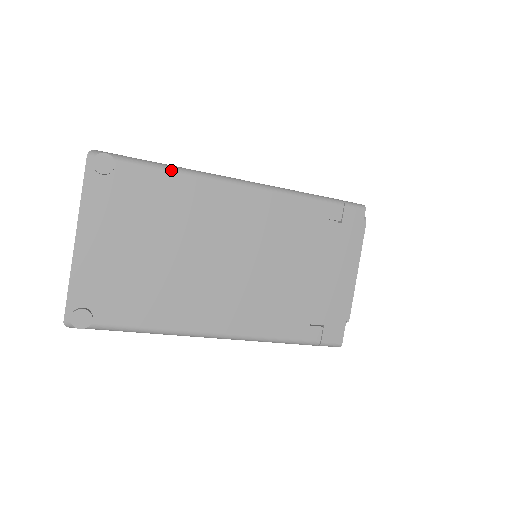
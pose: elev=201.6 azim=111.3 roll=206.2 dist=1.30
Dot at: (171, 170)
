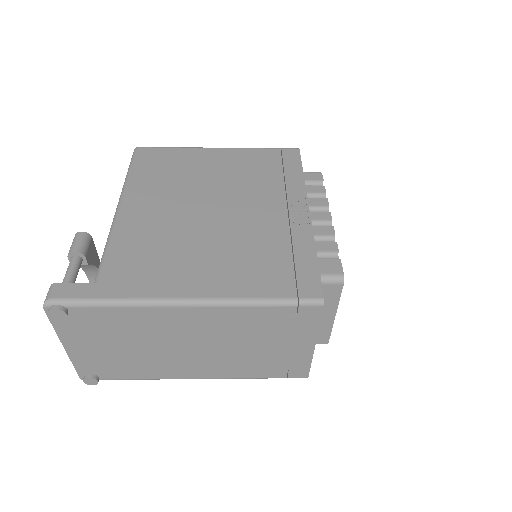
Dot at: (116, 306)
